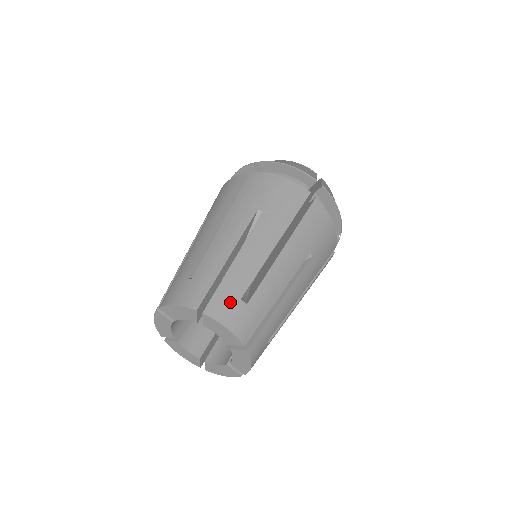
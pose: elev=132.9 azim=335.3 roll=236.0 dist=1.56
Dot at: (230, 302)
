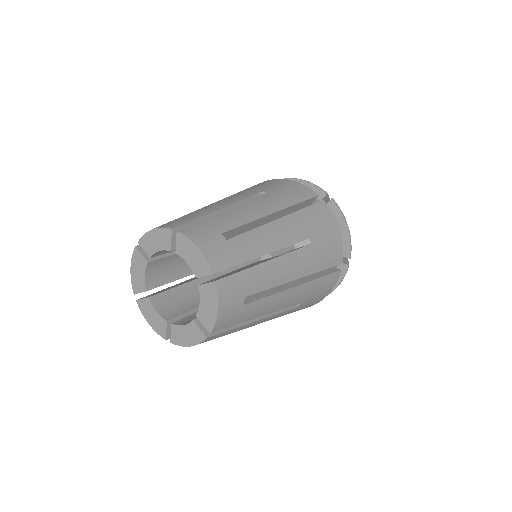
Dot at: (209, 231)
